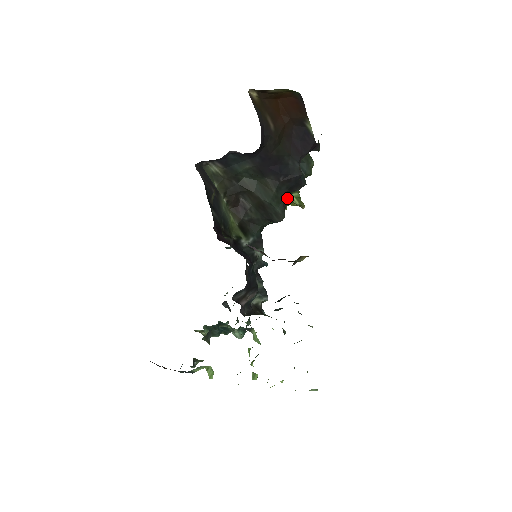
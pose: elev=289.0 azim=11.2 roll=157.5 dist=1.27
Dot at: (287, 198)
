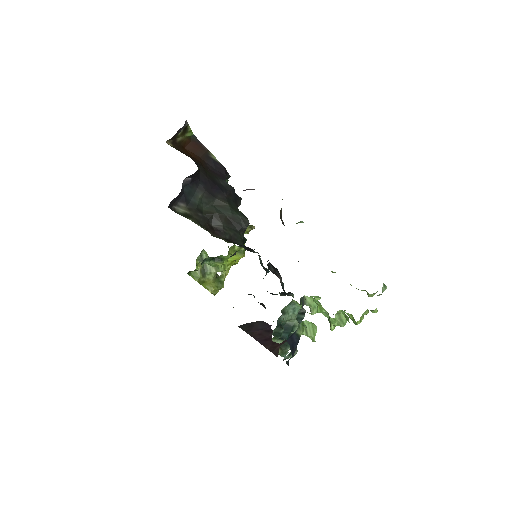
Dot at: occluded
